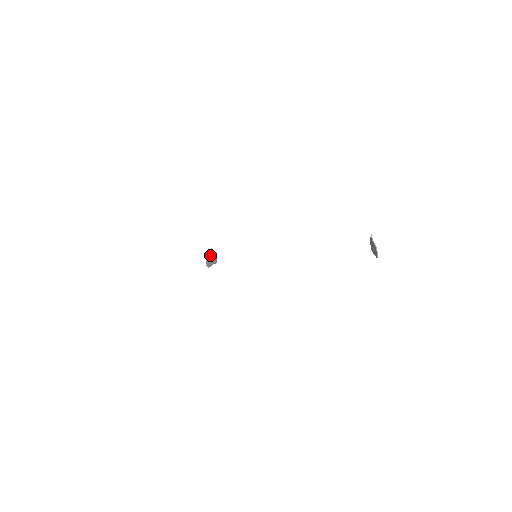
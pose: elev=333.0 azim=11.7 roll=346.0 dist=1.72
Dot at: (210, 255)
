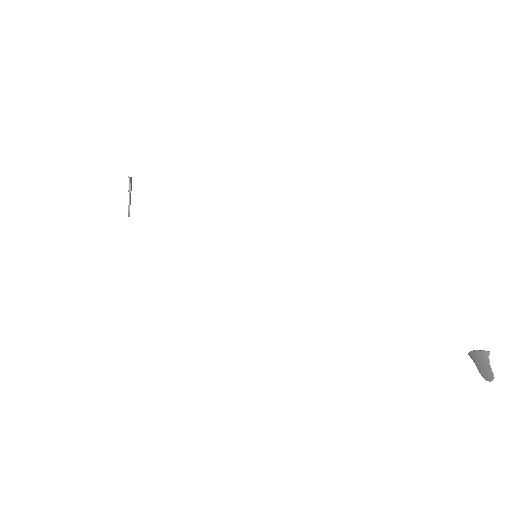
Dot at: (130, 193)
